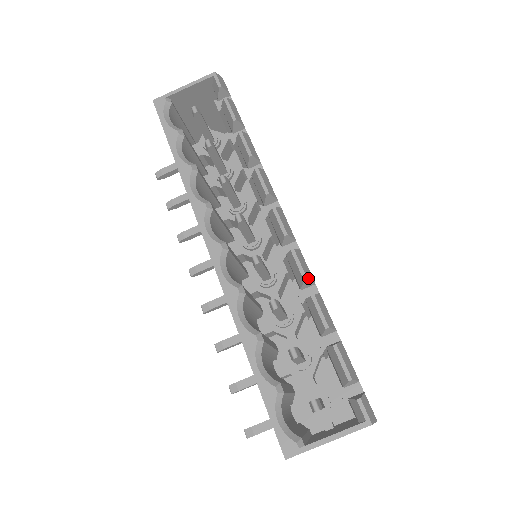
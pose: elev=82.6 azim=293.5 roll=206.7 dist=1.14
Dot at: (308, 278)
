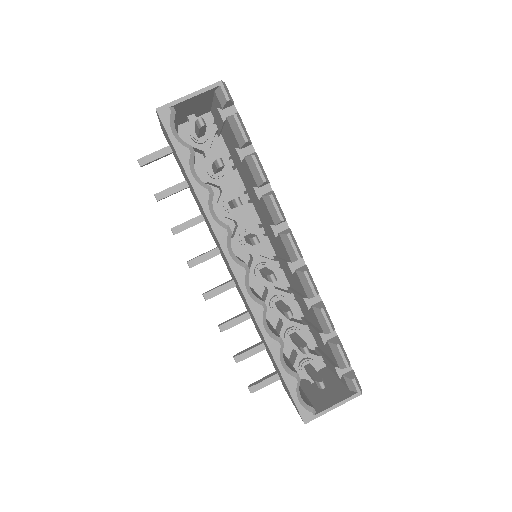
Dot at: (317, 293)
